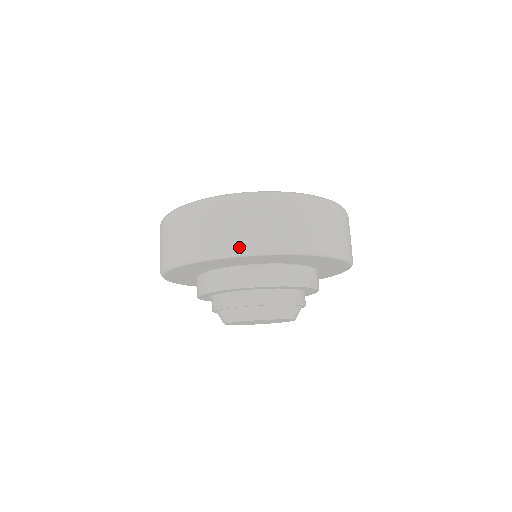
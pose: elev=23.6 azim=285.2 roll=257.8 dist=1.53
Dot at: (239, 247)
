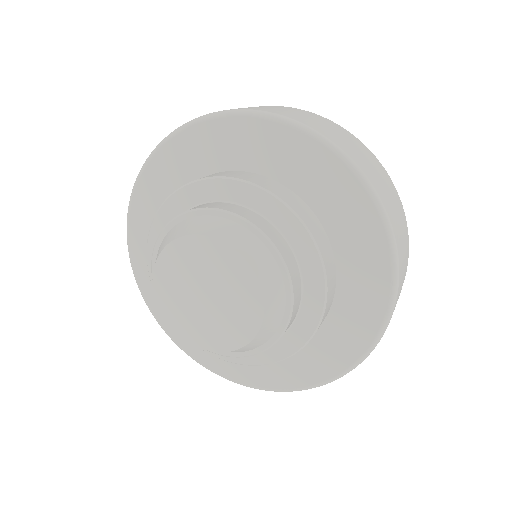
Dot at: occluded
